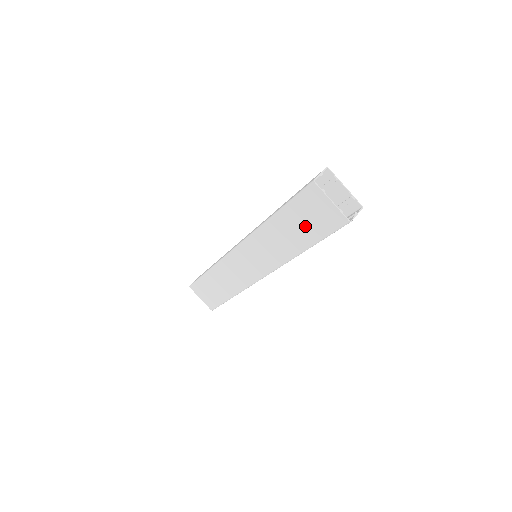
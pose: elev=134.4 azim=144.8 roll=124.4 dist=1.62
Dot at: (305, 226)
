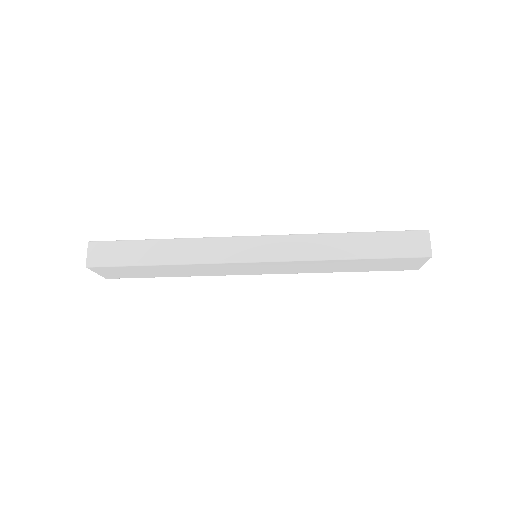
Dot at: (374, 266)
